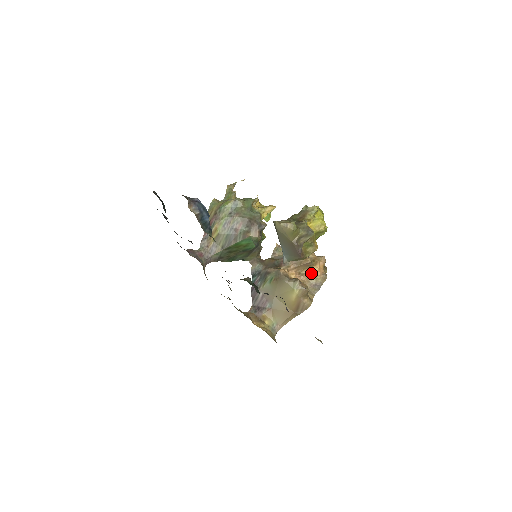
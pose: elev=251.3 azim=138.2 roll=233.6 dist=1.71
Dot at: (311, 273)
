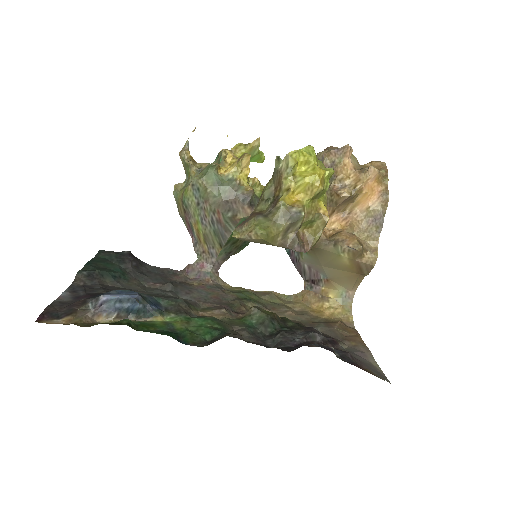
Dot at: (361, 204)
